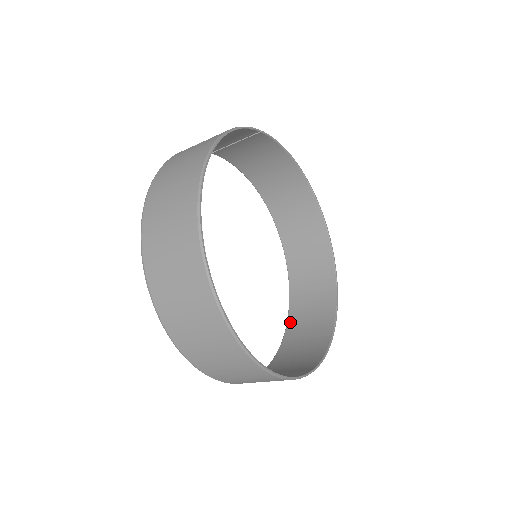
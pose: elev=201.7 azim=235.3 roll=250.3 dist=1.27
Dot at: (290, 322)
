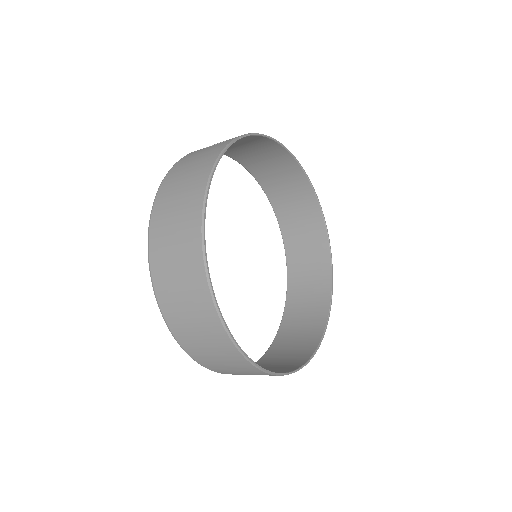
Dot at: (290, 279)
